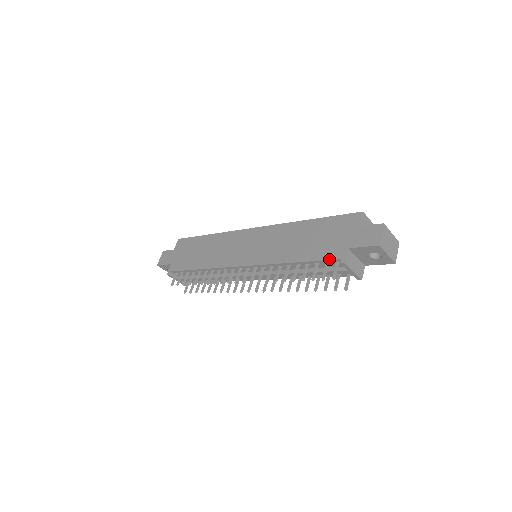
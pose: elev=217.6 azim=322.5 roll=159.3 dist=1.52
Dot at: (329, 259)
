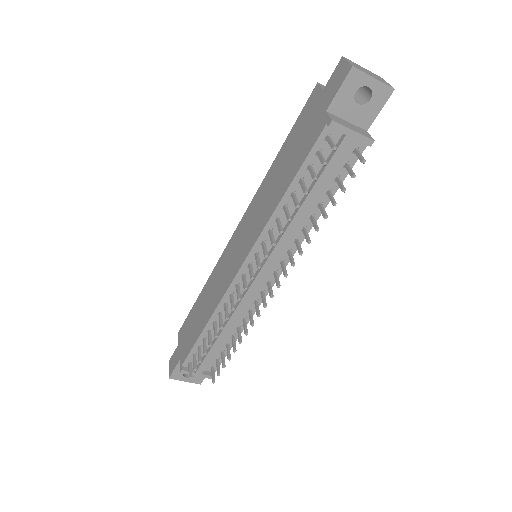
Dot at: (315, 141)
